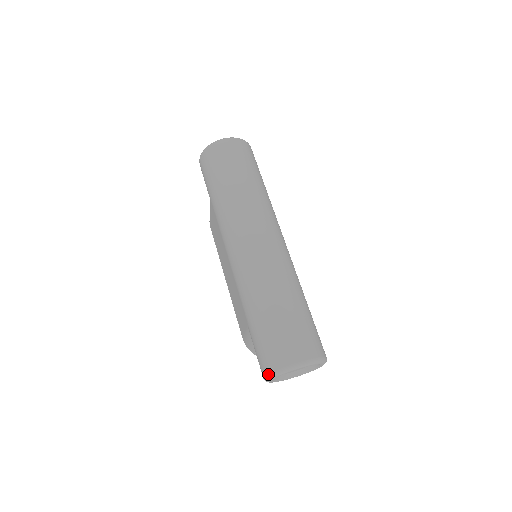
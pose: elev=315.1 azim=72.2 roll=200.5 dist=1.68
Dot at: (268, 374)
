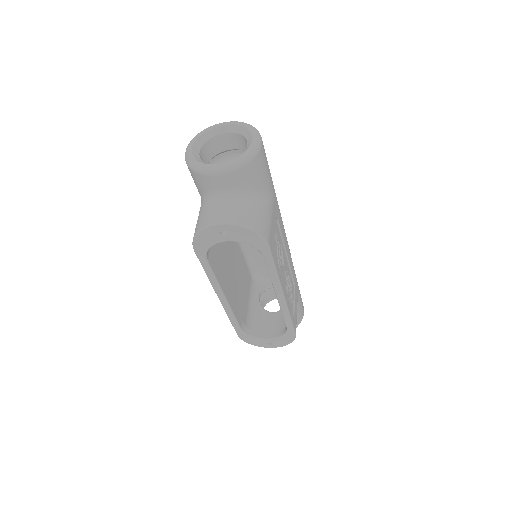
Dot at: occluded
